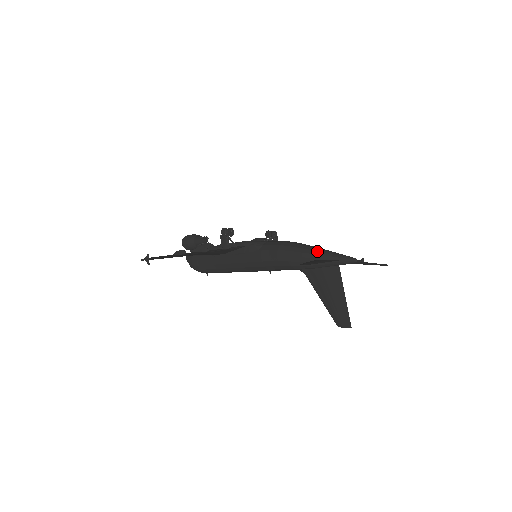
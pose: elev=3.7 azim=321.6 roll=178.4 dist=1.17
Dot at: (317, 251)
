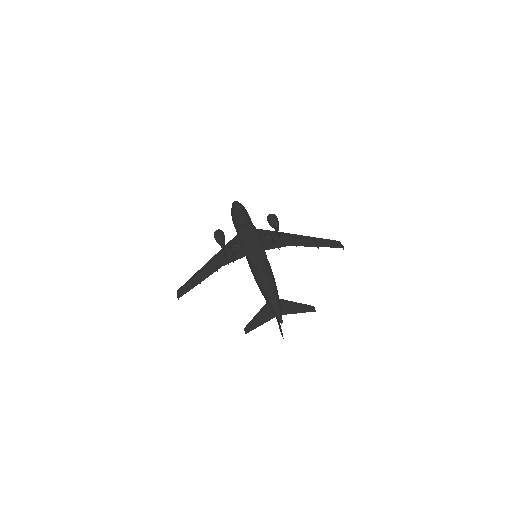
Dot at: (269, 301)
